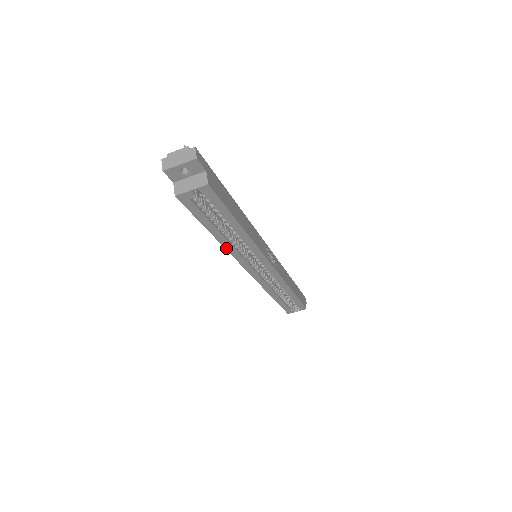
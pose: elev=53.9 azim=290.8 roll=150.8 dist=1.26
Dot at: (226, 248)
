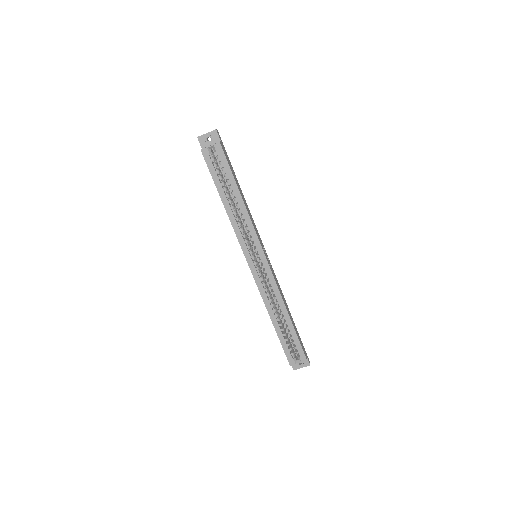
Dot at: (231, 221)
